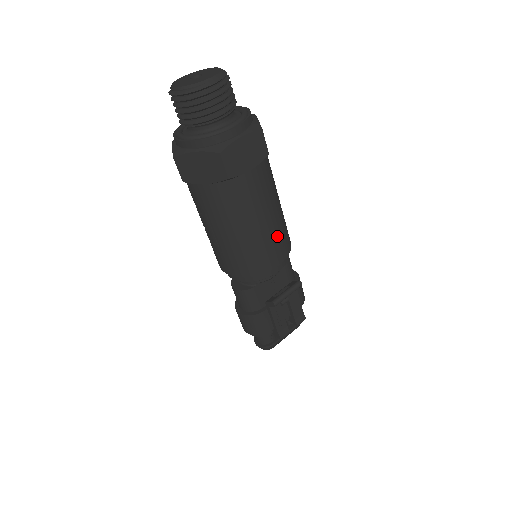
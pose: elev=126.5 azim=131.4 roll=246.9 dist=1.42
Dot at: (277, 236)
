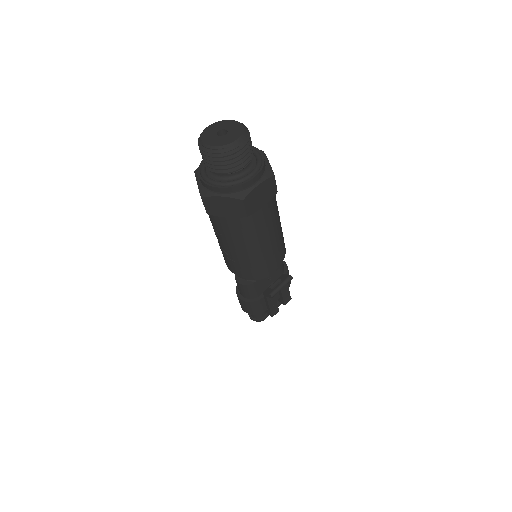
Dot at: (278, 248)
